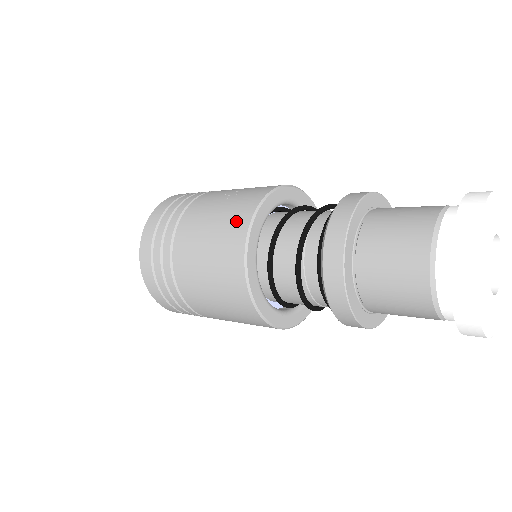
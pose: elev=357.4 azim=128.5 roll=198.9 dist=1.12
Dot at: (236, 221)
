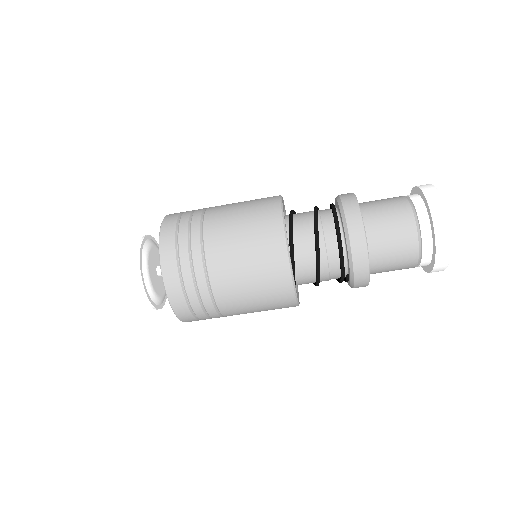
Dot at: occluded
